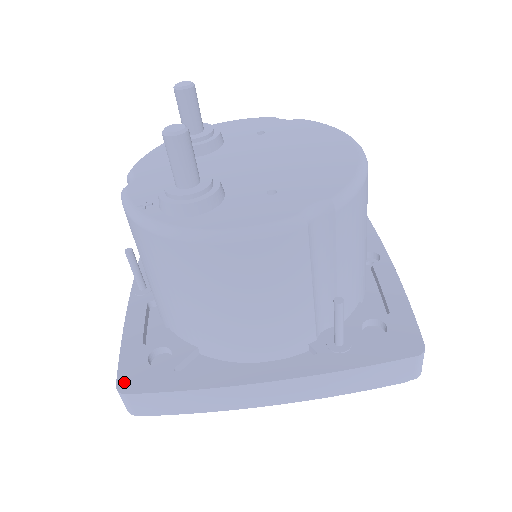
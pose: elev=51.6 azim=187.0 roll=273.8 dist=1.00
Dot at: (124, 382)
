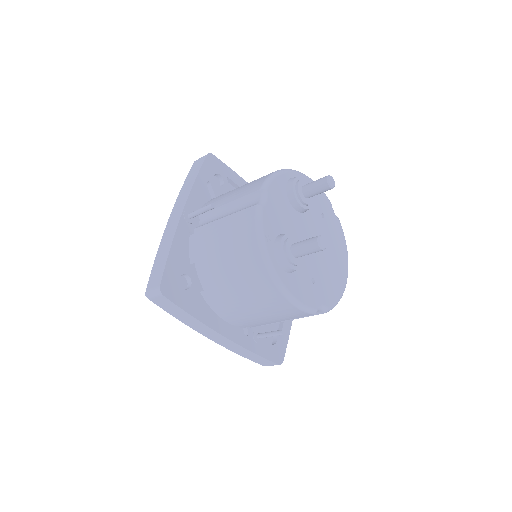
Dot at: (165, 286)
